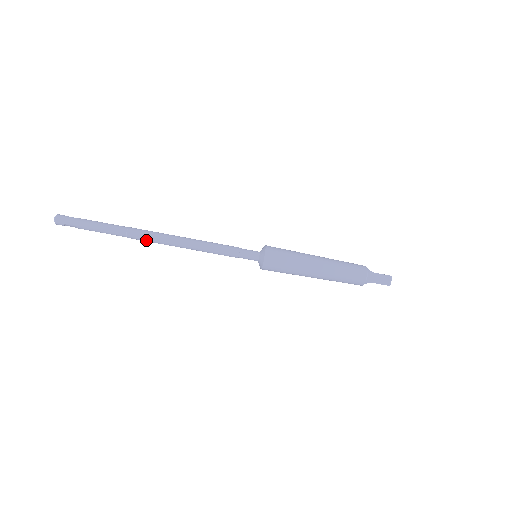
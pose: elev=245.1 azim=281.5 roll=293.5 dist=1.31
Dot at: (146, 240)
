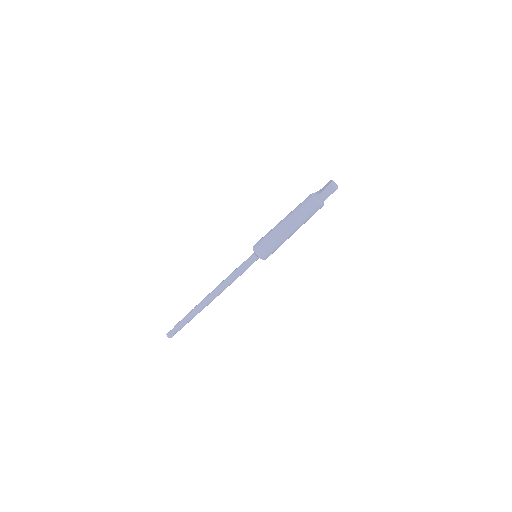
Dot at: occluded
